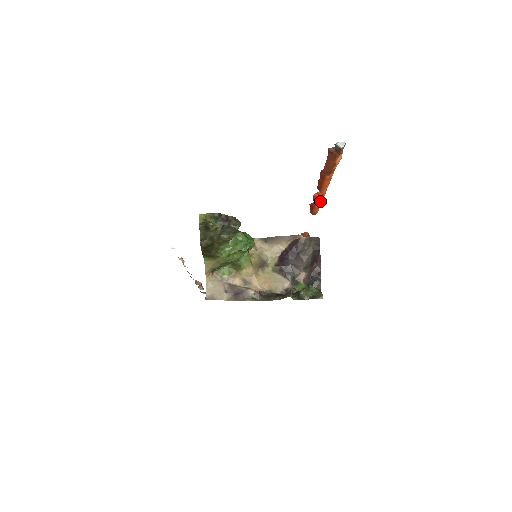
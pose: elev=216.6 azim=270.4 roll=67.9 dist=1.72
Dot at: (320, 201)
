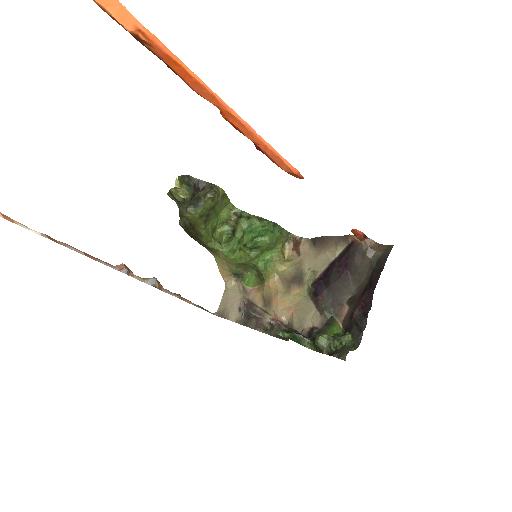
Dot at: (251, 135)
